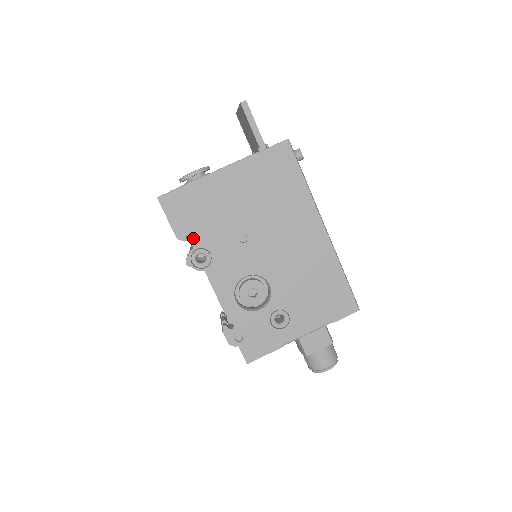
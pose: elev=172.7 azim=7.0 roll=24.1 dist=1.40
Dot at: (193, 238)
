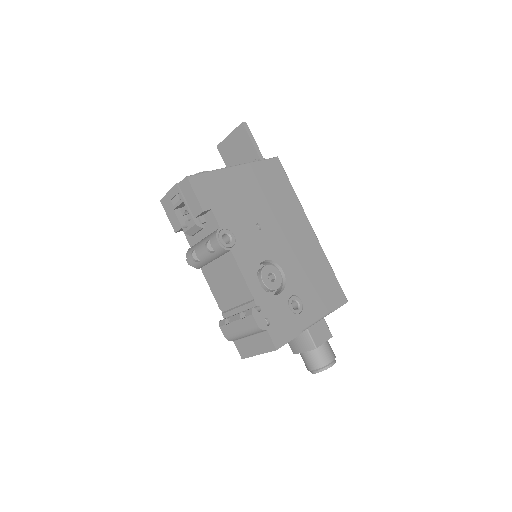
Dot at: (219, 218)
